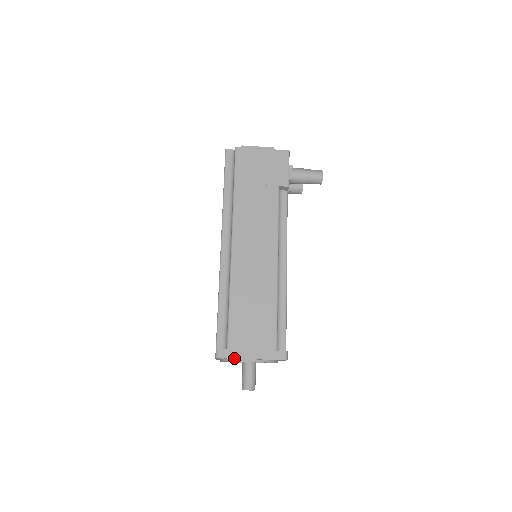
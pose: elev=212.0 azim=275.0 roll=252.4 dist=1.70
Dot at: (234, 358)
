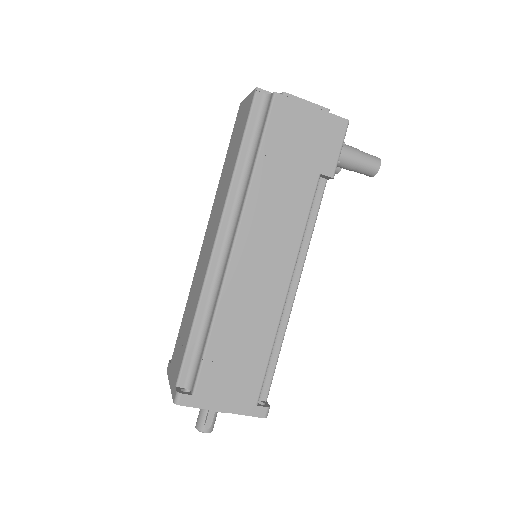
Dot at: (199, 408)
